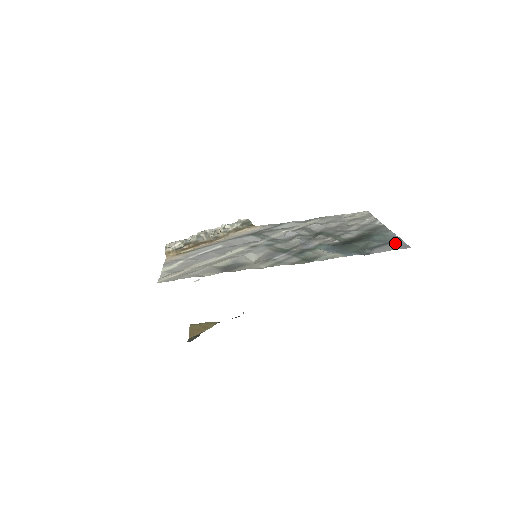
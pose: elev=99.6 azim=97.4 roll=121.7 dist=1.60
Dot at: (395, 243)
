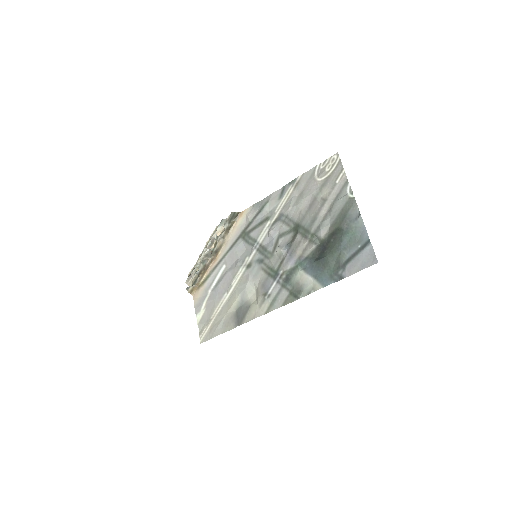
Dot at: (364, 252)
